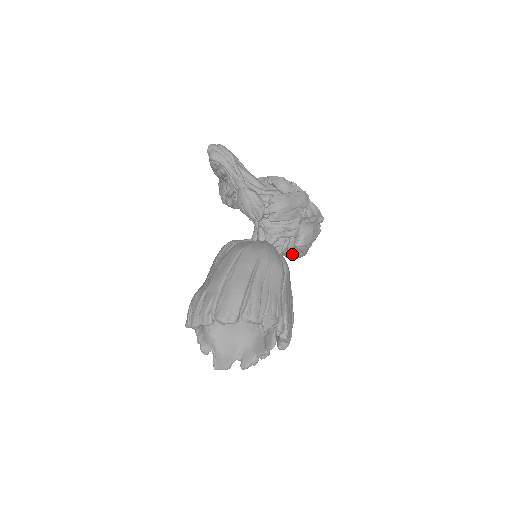
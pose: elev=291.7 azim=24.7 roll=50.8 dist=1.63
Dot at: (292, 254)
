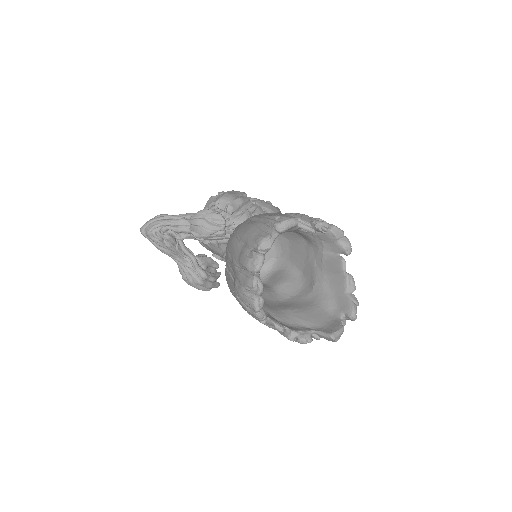
Dot at: occluded
